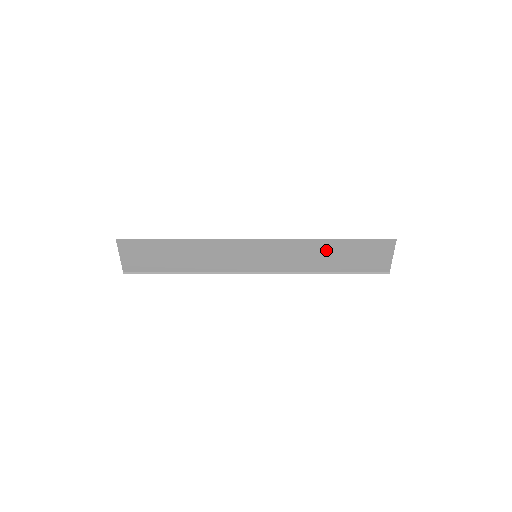
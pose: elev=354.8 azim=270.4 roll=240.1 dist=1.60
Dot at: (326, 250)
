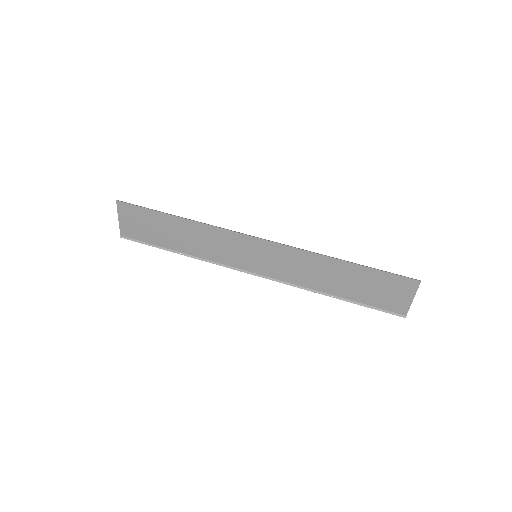
Dot at: (335, 271)
